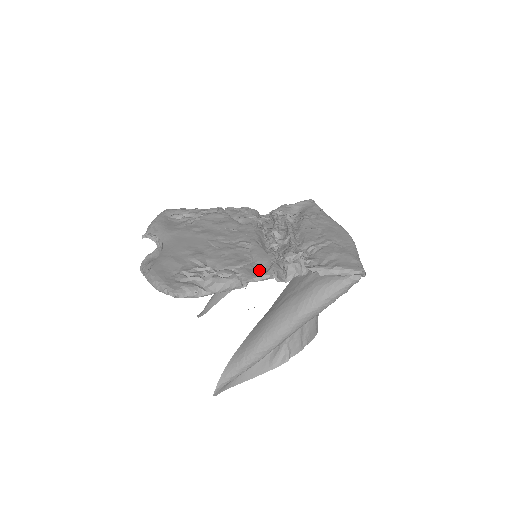
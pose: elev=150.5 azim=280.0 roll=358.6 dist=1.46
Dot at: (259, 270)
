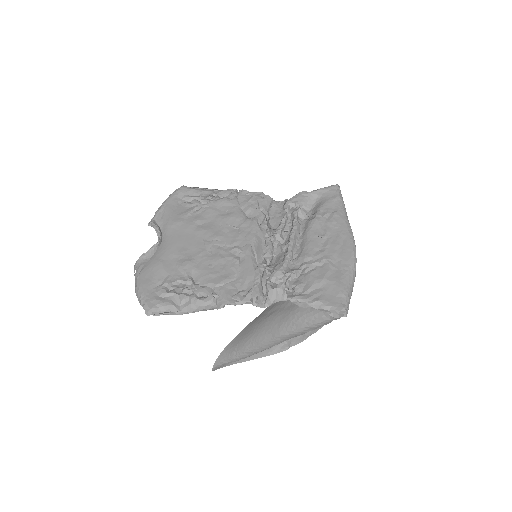
Dot at: (238, 292)
